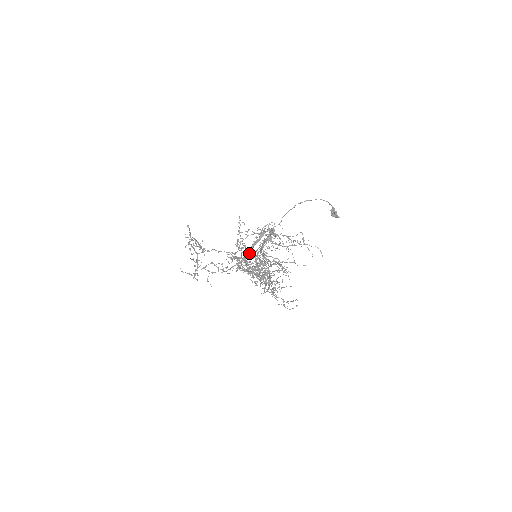
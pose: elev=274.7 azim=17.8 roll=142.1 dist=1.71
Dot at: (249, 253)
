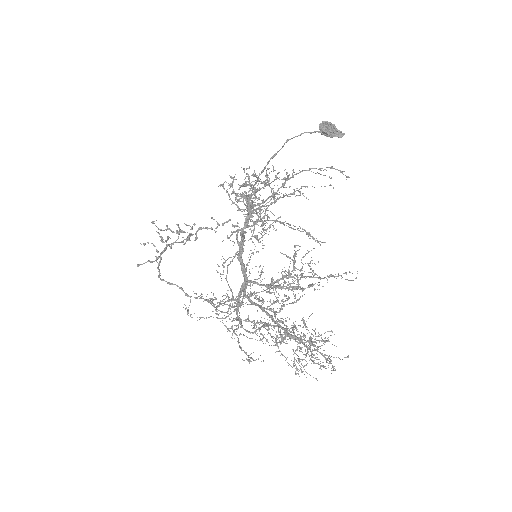
Dot at: occluded
